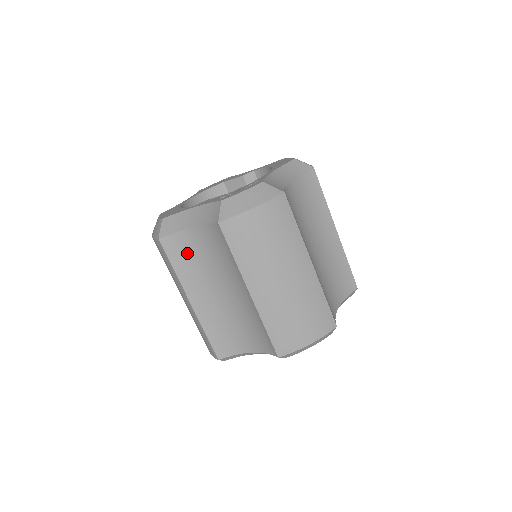
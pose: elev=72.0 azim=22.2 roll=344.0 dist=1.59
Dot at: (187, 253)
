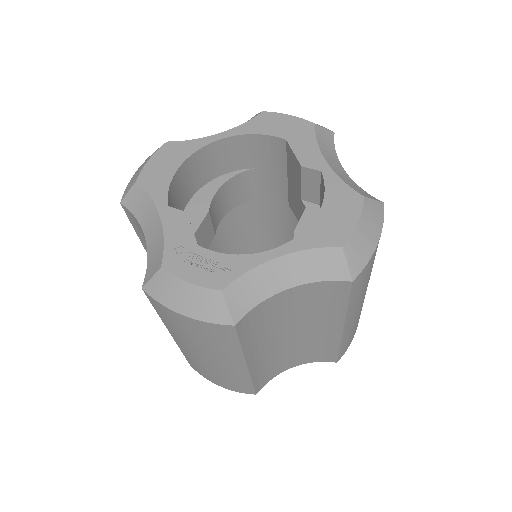
Dot at: occluded
